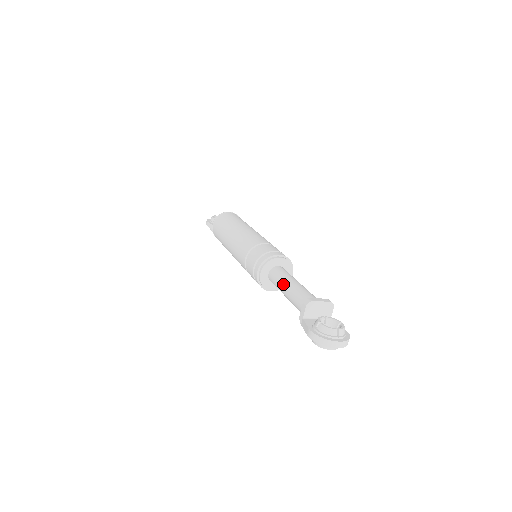
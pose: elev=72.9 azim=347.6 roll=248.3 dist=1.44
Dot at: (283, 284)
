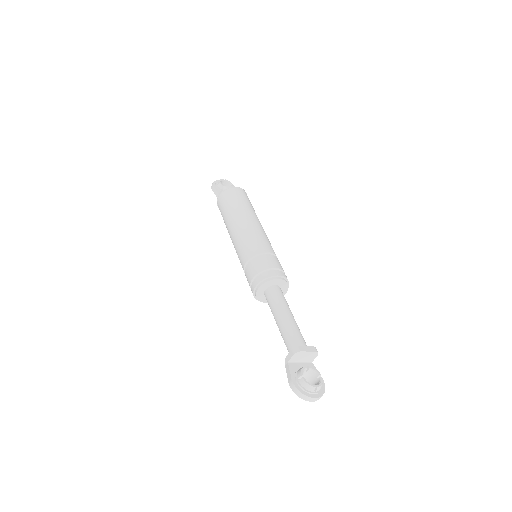
Dot at: (277, 312)
